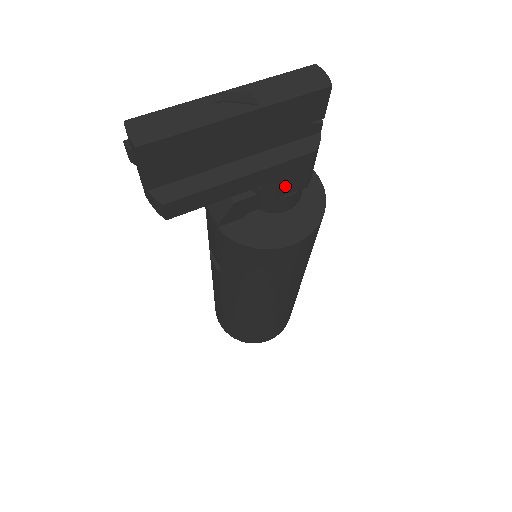
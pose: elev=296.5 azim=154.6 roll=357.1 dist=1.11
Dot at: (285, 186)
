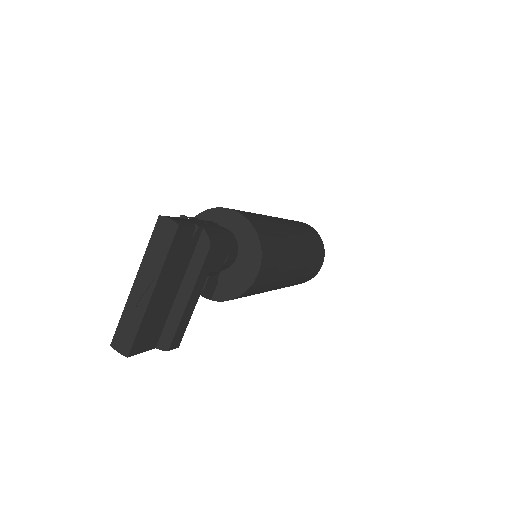
Dot at: (217, 265)
